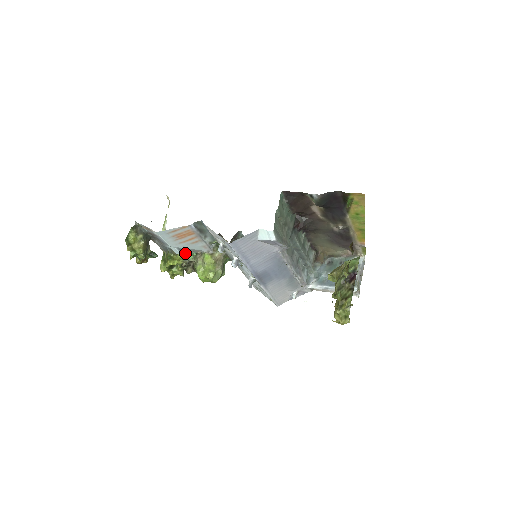
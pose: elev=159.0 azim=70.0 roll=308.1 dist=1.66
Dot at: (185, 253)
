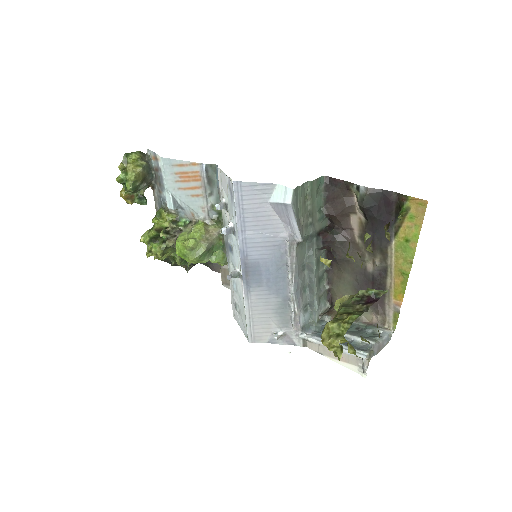
Dot at: (178, 216)
